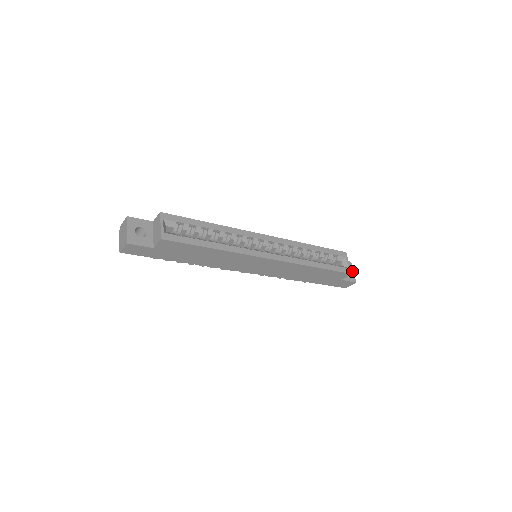
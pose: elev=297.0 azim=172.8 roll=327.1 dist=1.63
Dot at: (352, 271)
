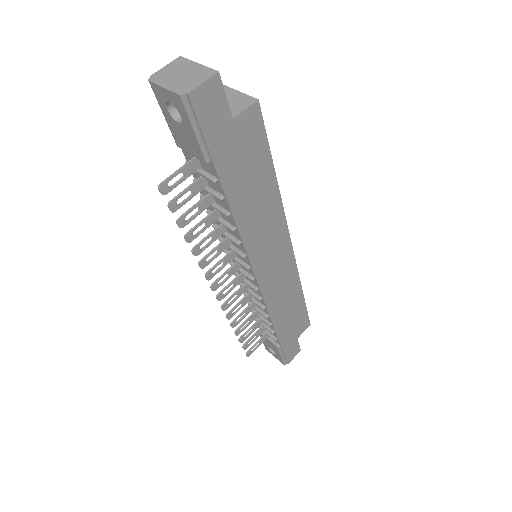
Dot at: occluded
